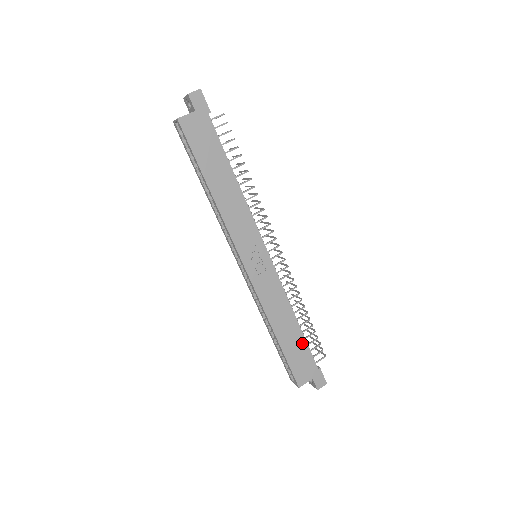
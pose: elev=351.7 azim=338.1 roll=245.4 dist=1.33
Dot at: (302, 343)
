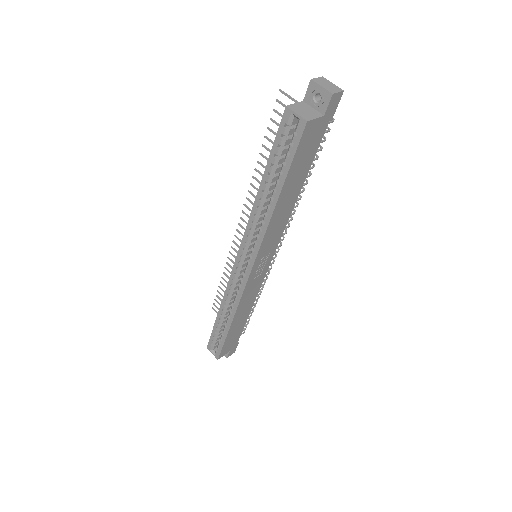
Dot at: (241, 327)
